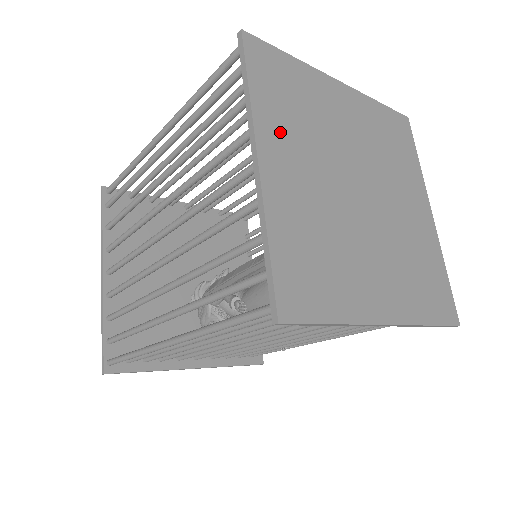
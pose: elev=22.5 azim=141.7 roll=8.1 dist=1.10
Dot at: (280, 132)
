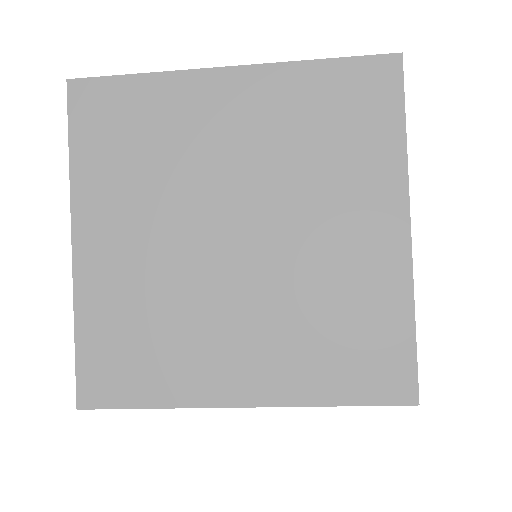
Dot at: (107, 197)
